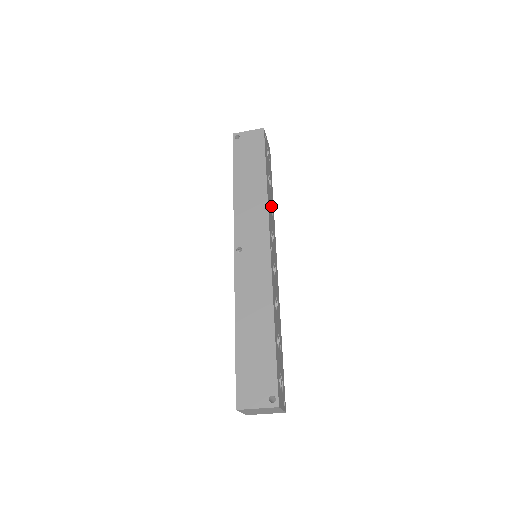
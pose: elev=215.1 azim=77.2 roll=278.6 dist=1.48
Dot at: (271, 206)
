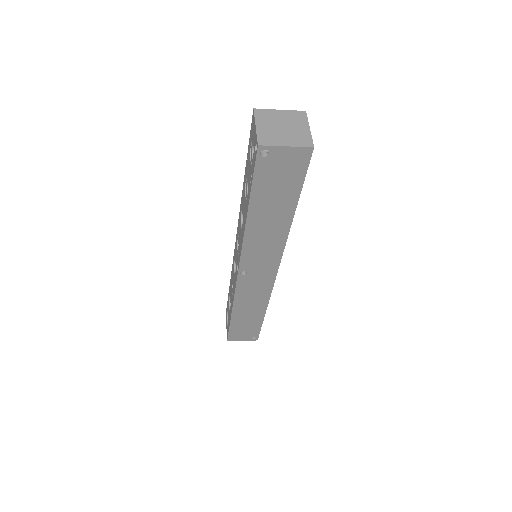
Dot at: occluded
